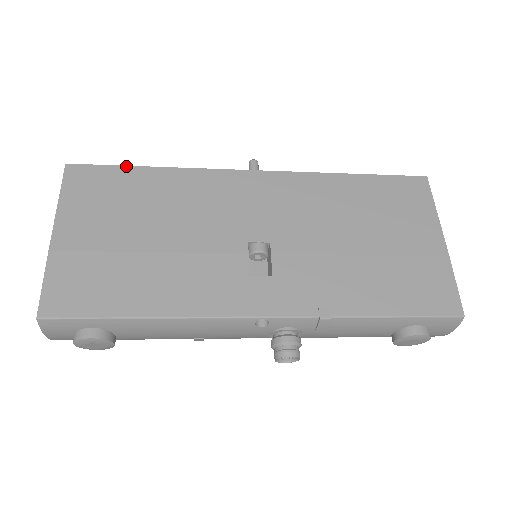
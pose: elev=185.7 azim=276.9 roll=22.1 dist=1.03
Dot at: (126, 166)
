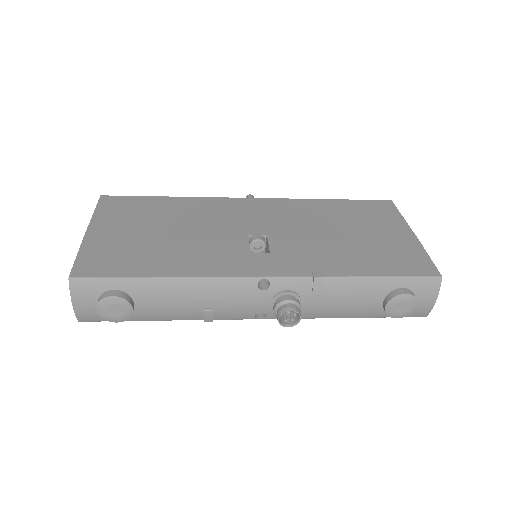
Dot at: (148, 196)
